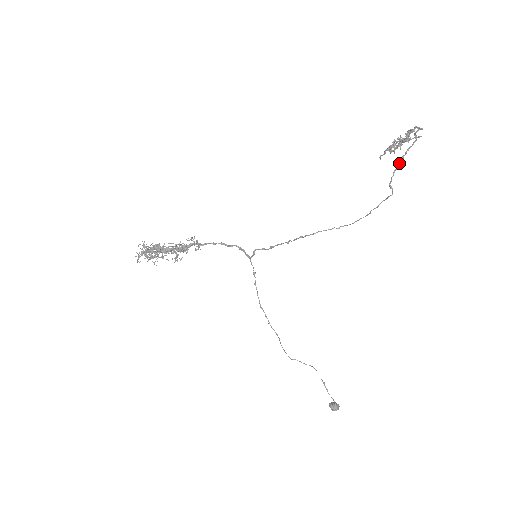
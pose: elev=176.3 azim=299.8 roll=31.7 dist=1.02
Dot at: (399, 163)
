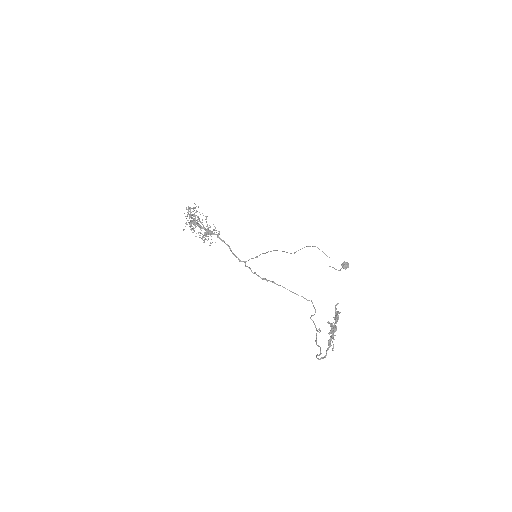
Dot at: (316, 340)
